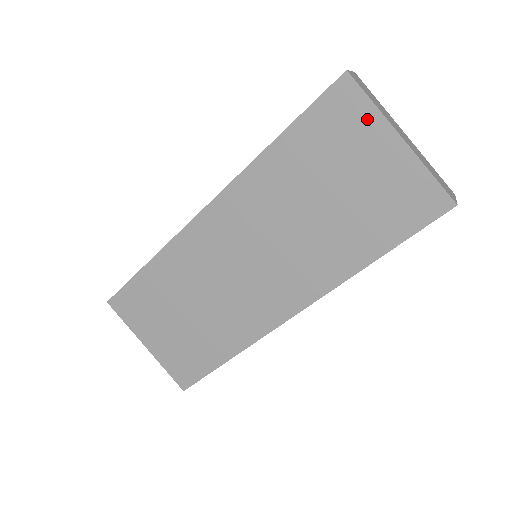
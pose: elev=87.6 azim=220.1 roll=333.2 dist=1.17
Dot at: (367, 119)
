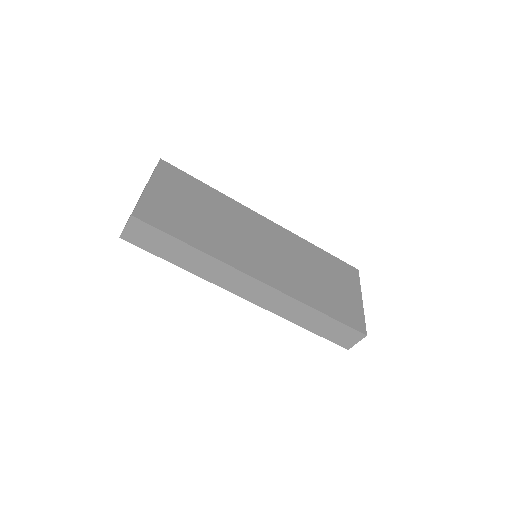
Dot at: (355, 283)
